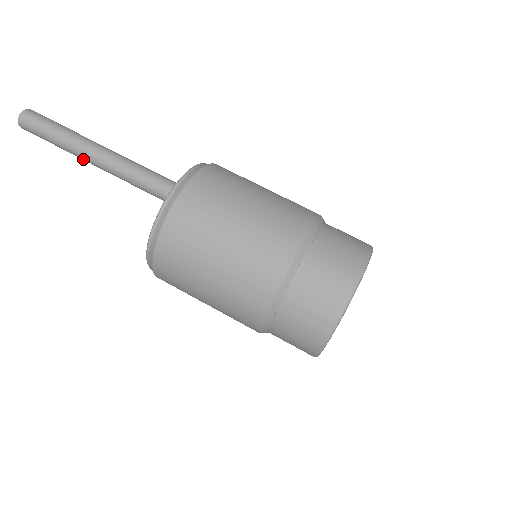
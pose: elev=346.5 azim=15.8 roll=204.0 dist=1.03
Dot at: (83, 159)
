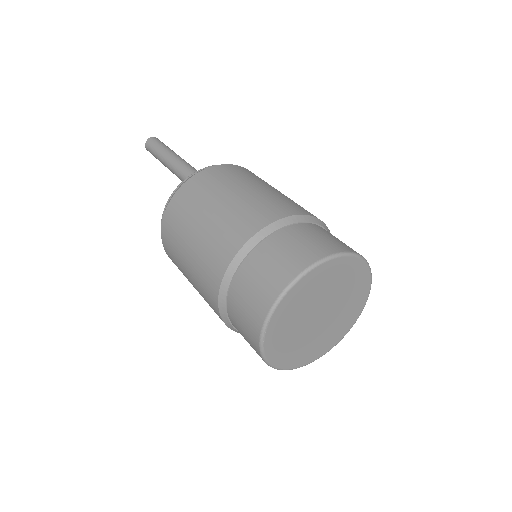
Dot at: (170, 166)
